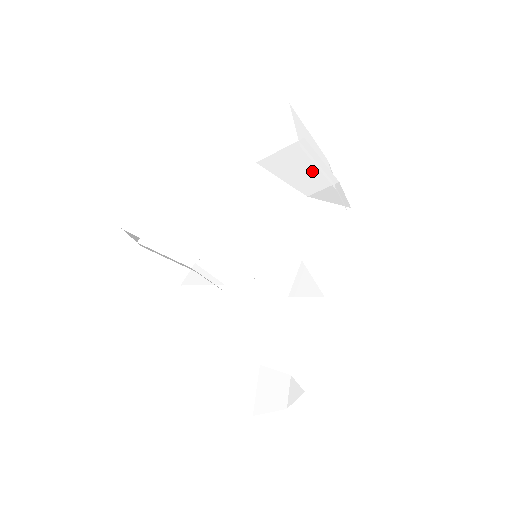
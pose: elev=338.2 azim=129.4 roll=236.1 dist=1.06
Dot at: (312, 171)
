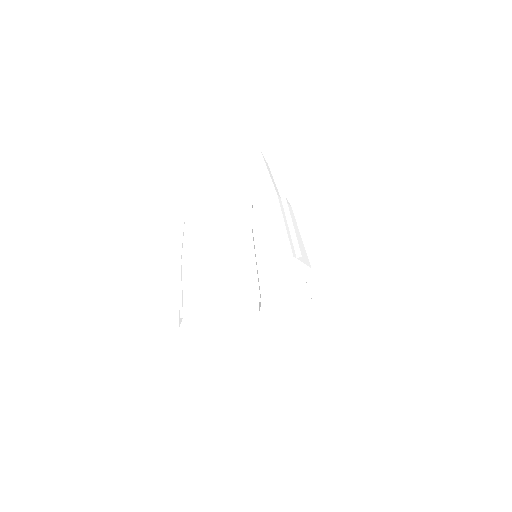
Dot at: occluded
